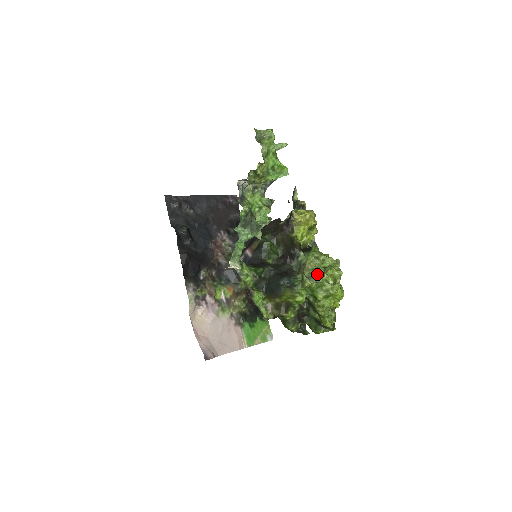
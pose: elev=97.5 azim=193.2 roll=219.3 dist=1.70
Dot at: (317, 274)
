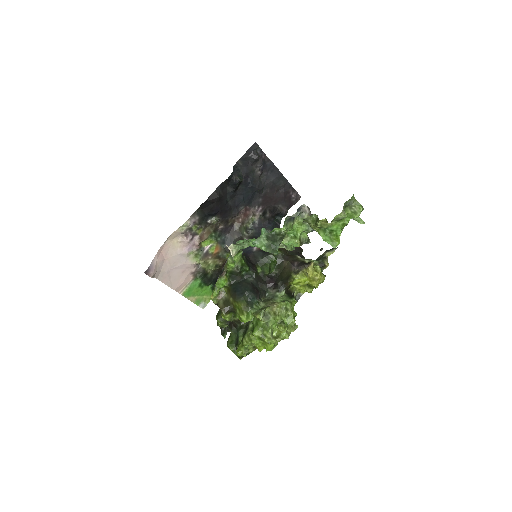
Dot at: (273, 319)
